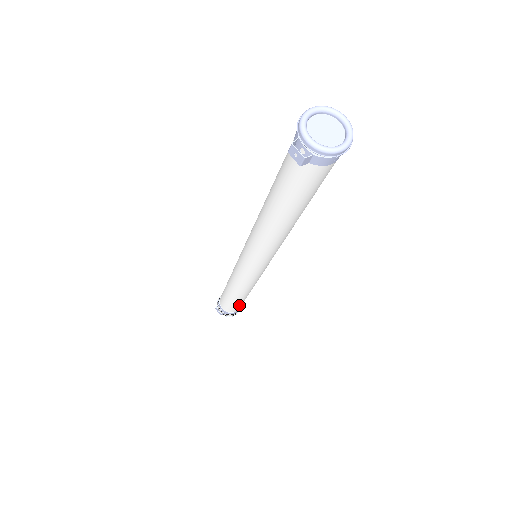
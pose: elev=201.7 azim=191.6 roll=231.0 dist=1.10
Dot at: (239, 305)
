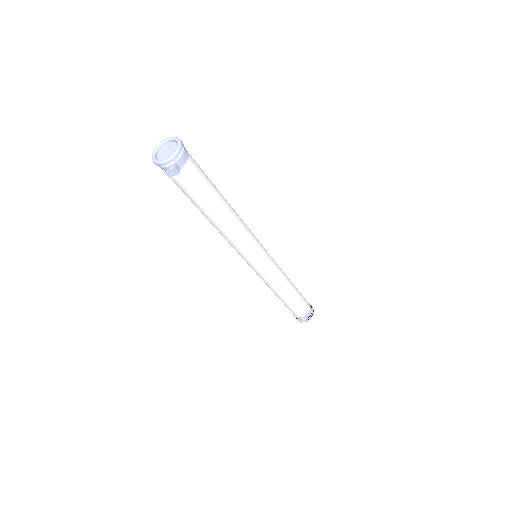
Dot at: (302, 300)
